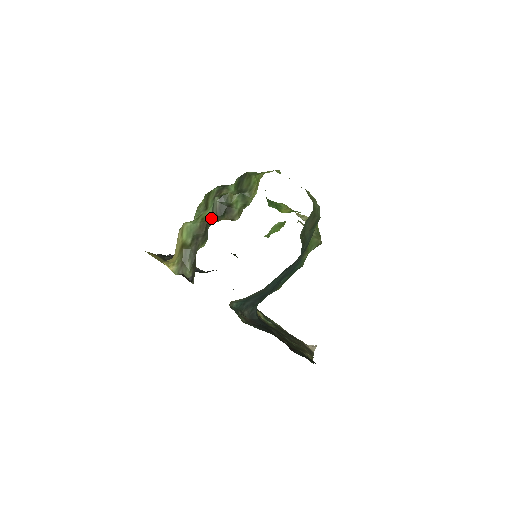
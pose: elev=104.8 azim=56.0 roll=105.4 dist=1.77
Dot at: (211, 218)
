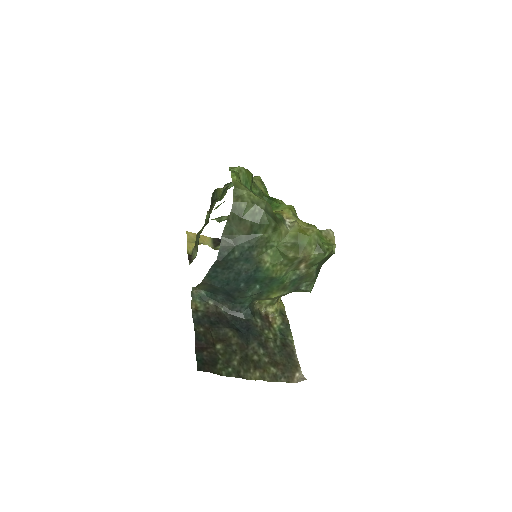
Dot at: occluded
